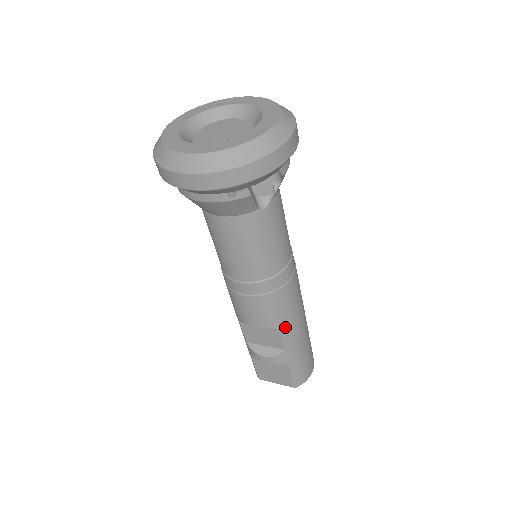
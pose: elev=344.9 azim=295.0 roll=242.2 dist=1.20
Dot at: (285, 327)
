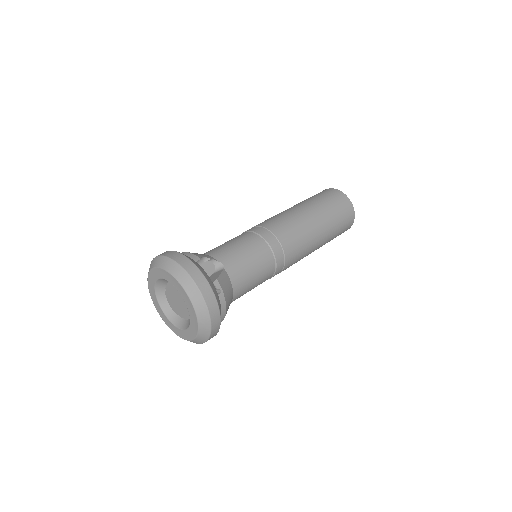
Dot at: occluded
